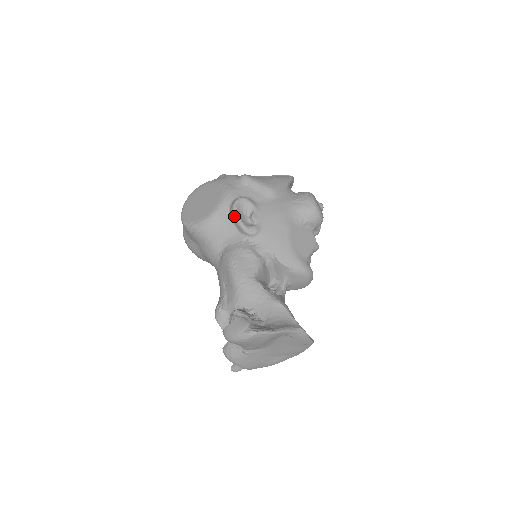
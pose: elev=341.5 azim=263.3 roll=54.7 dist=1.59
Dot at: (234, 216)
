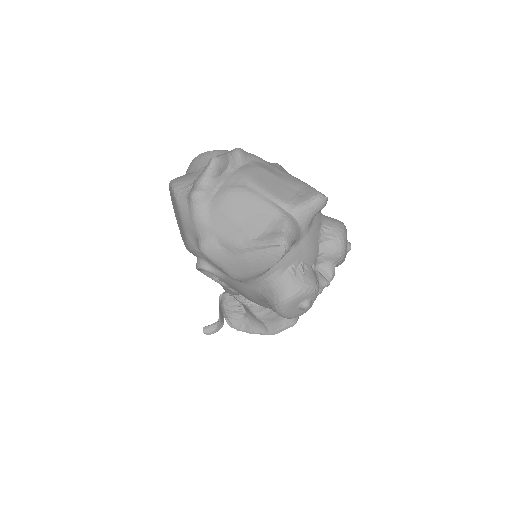
Dot at: occluded
